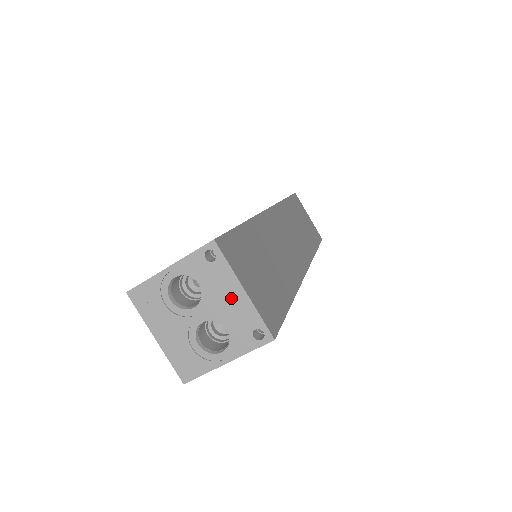
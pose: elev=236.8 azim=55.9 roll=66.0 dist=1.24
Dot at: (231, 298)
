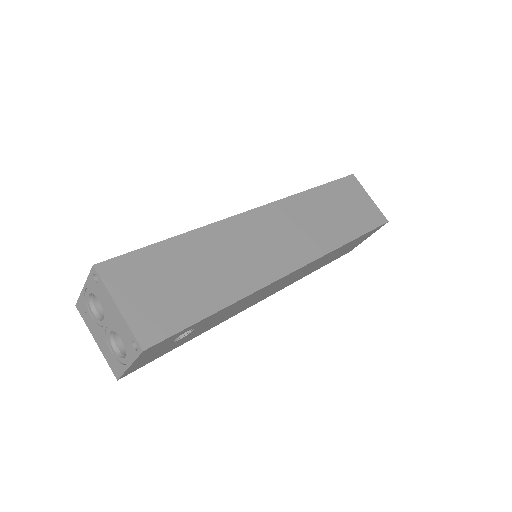
Dot at: (114, 313)
